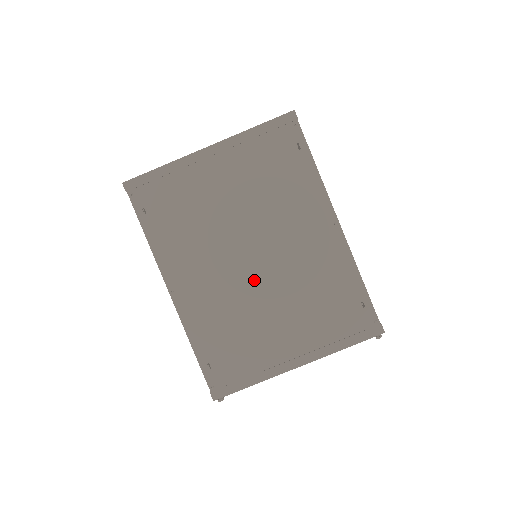
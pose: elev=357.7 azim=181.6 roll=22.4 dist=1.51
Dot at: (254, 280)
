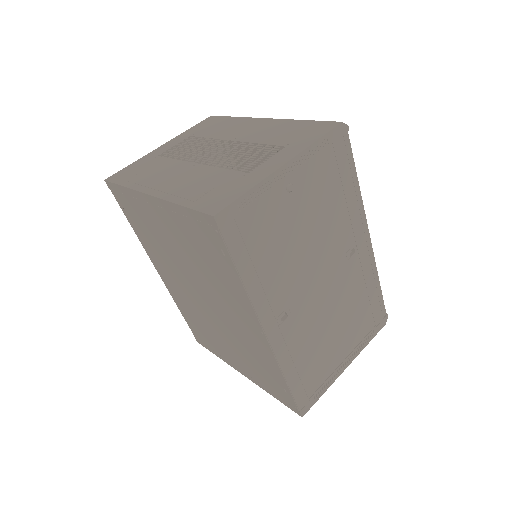
Dot at: (206, 311)
